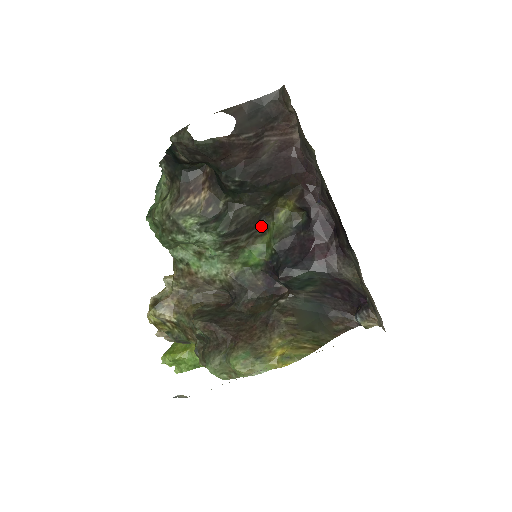
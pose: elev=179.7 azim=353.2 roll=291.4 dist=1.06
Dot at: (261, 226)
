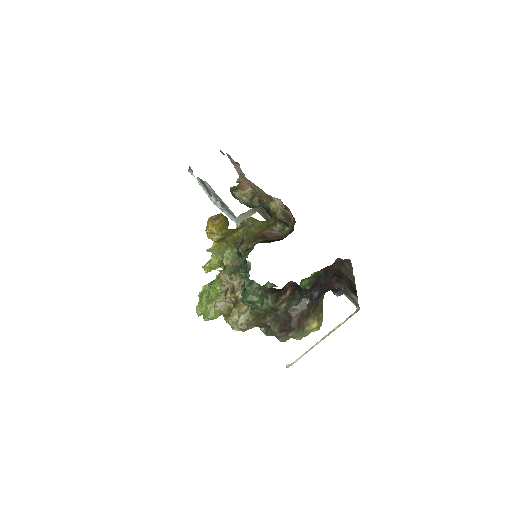
Dot at: occluded
